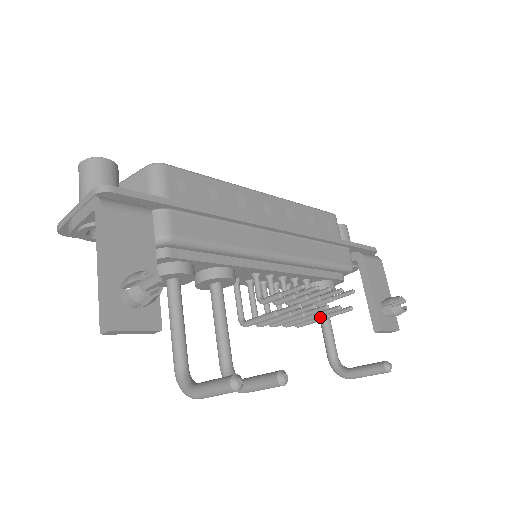
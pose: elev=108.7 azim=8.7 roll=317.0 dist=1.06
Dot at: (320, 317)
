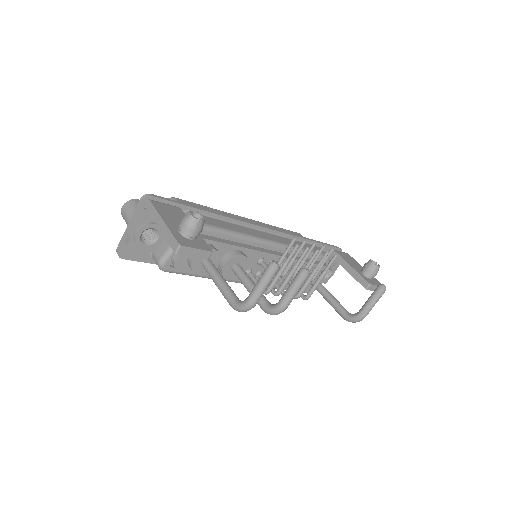
Dot at: (319, 277)
